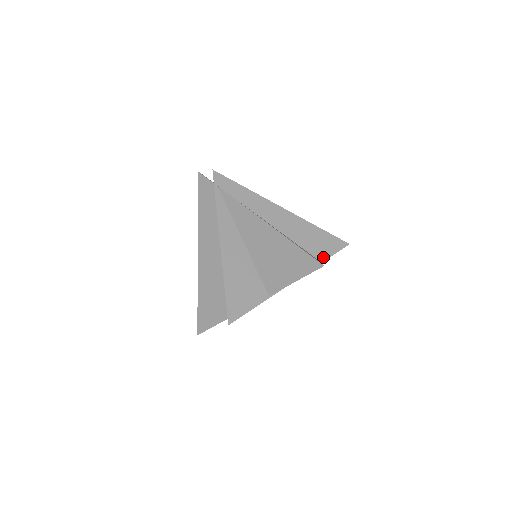
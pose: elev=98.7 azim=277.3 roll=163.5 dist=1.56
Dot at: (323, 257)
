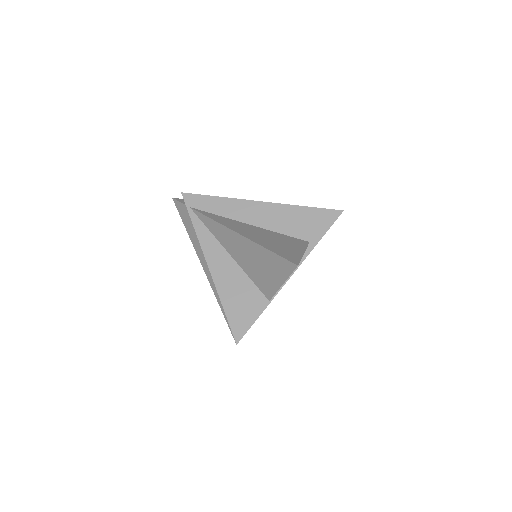
Dot at: (317, 237)
